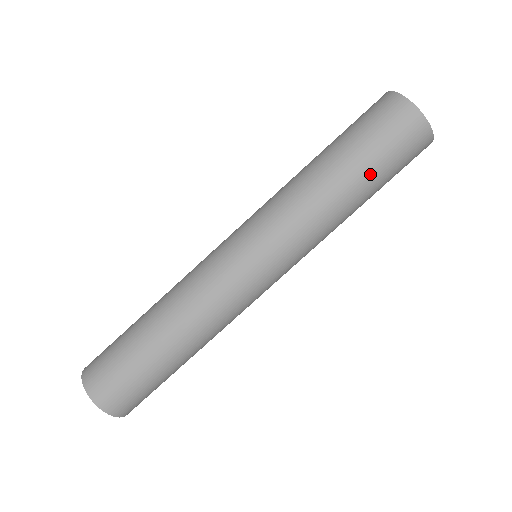
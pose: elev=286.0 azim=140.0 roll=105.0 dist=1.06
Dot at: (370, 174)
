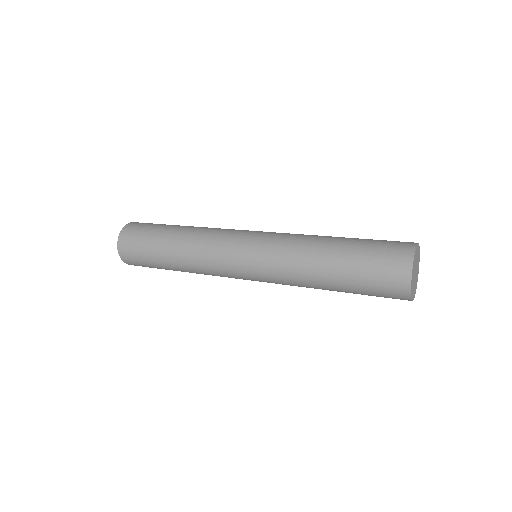
Dot at: (348, 287)
